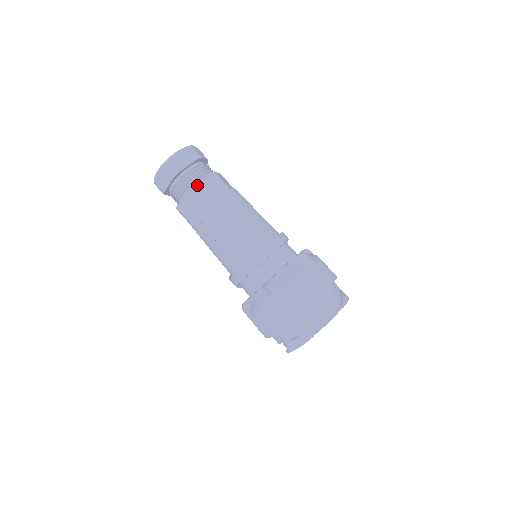
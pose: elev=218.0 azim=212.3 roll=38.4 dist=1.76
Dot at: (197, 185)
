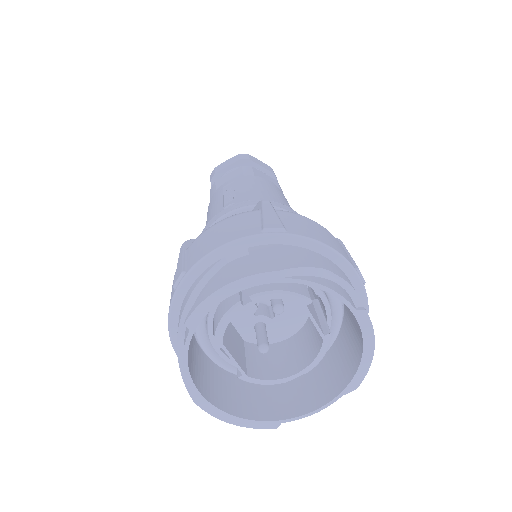
Dot at: (258, 170)
